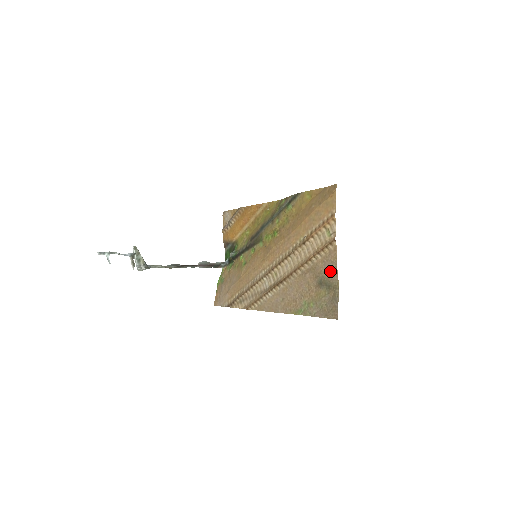
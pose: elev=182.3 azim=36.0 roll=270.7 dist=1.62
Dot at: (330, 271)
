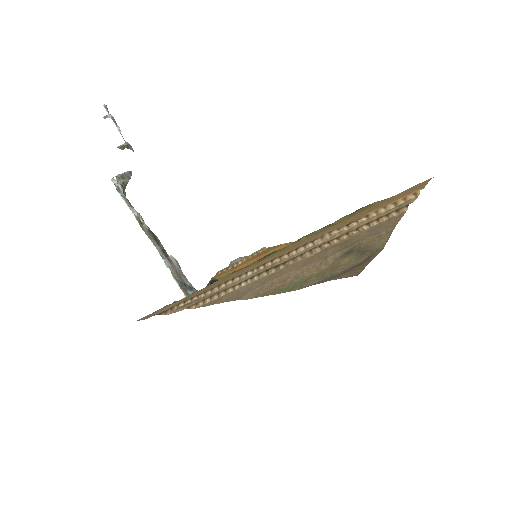
Dot at: (378, 235)
